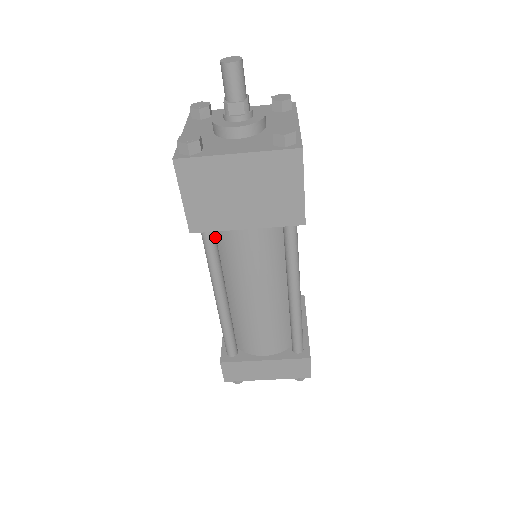
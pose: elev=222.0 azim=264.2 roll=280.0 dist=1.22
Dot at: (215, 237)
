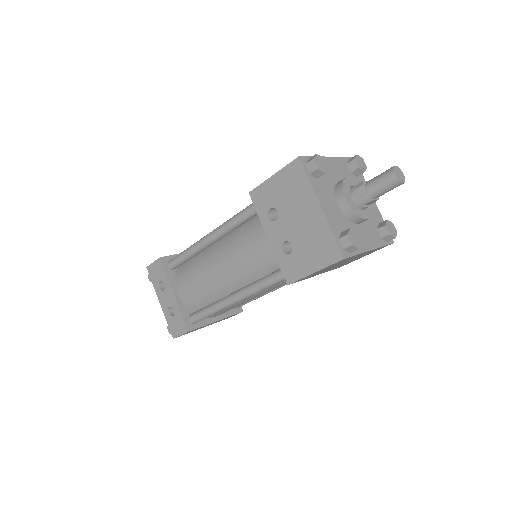
Dot at: occluded
